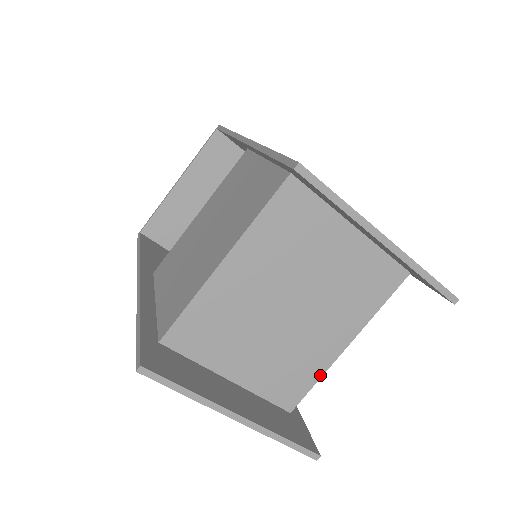
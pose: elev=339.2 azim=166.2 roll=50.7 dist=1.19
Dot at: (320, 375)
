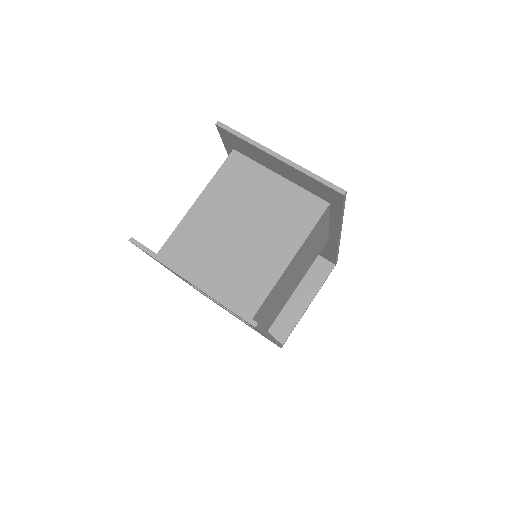
Dot at: (272, 286)
